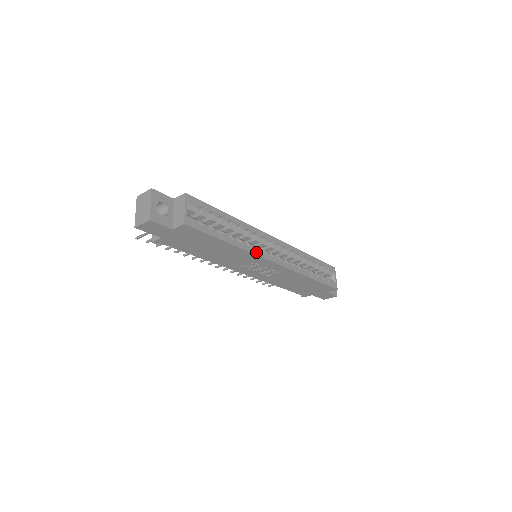
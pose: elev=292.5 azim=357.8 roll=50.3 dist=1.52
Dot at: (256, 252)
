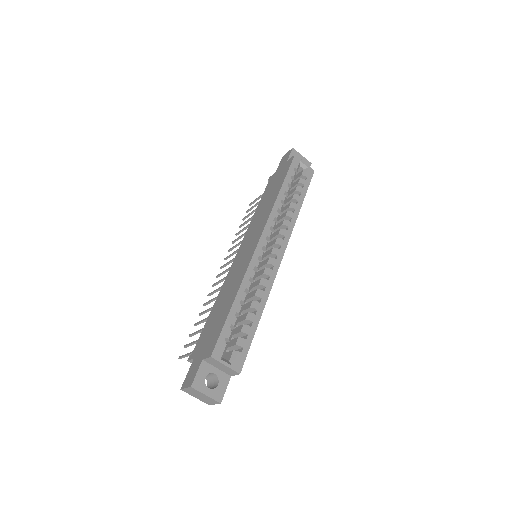
Dot at: (271, 281)
